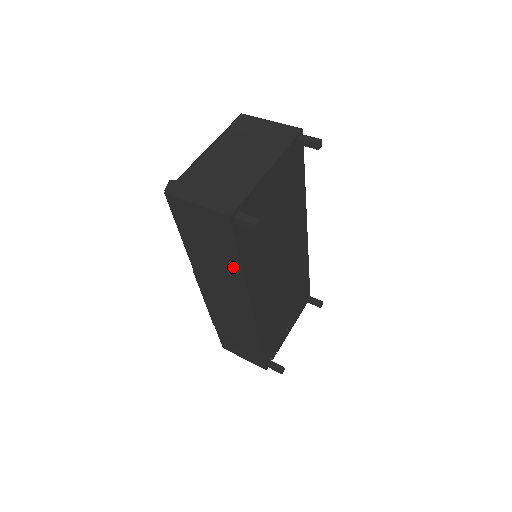
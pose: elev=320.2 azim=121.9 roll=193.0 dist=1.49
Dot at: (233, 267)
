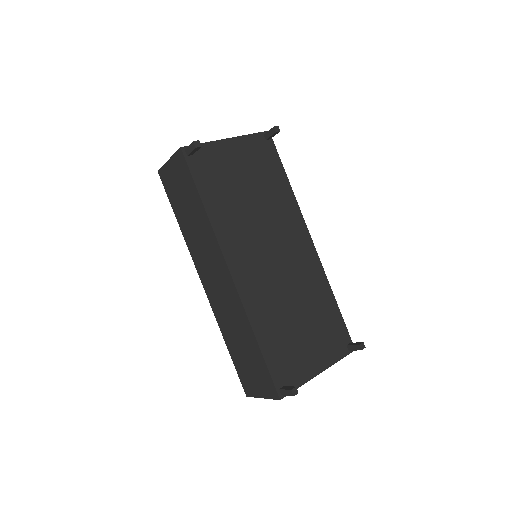
Dot at: (201, 214)
